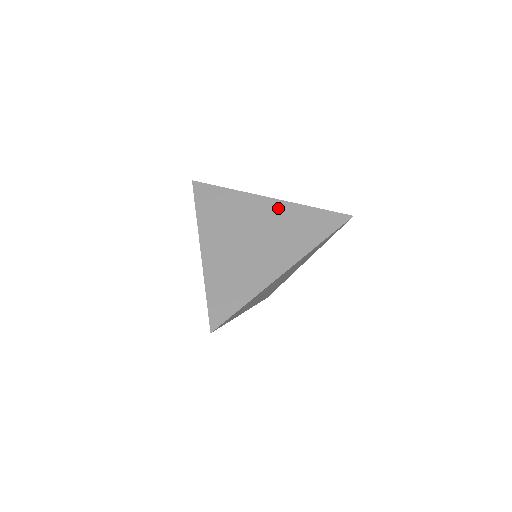
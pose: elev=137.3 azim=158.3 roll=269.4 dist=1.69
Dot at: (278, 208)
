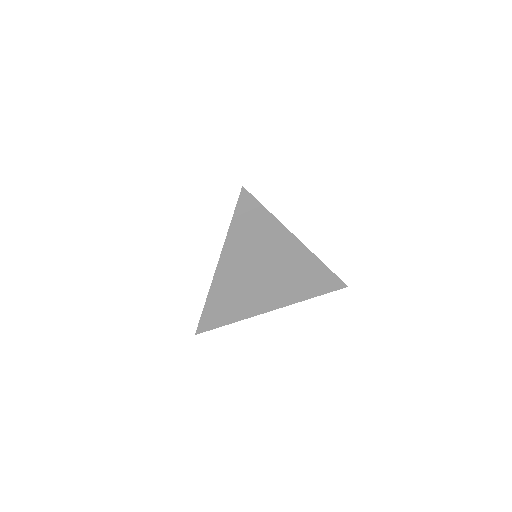
Dot at: (301, 256)
